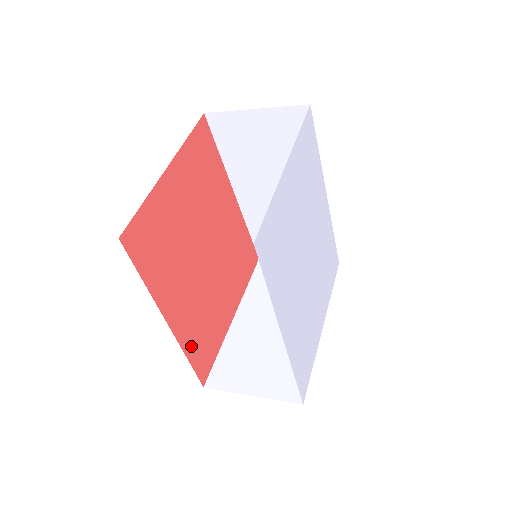
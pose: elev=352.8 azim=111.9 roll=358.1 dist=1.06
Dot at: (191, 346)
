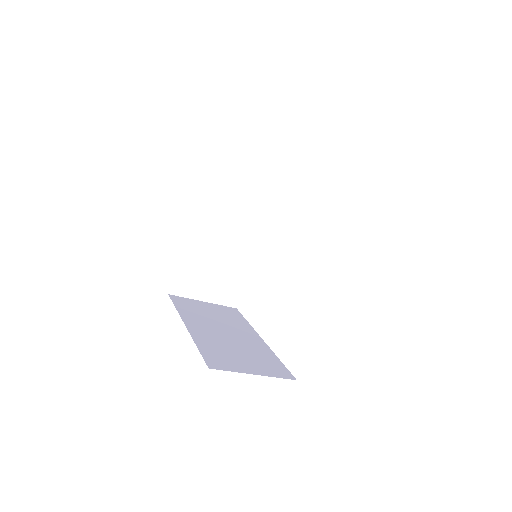
Dot at: occluded
